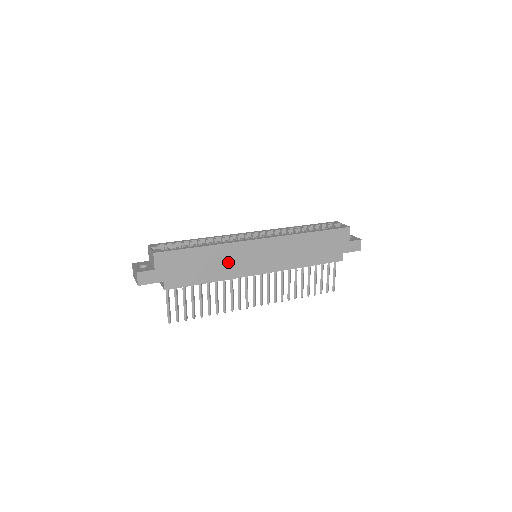
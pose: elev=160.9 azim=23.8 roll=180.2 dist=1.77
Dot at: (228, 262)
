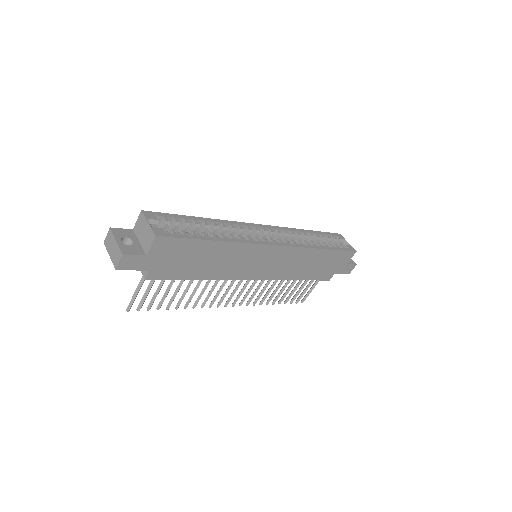
Dot at: (231, 262)
